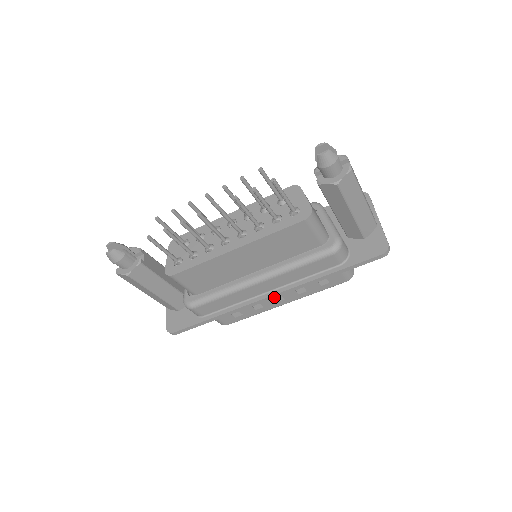
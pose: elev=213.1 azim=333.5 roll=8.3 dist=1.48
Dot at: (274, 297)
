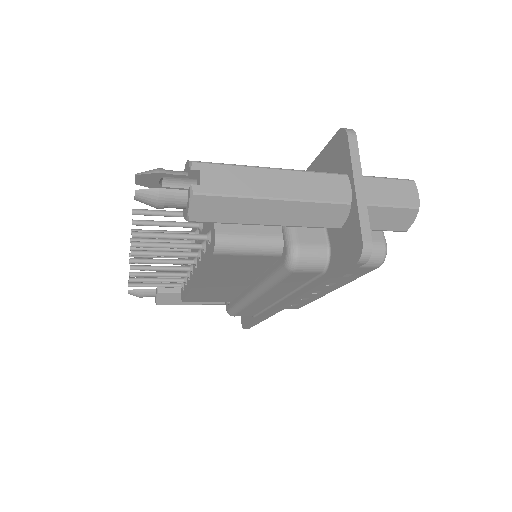
Dot at: (289, 305)
